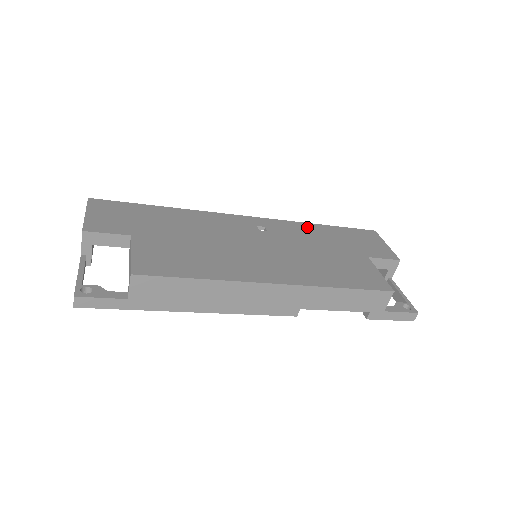
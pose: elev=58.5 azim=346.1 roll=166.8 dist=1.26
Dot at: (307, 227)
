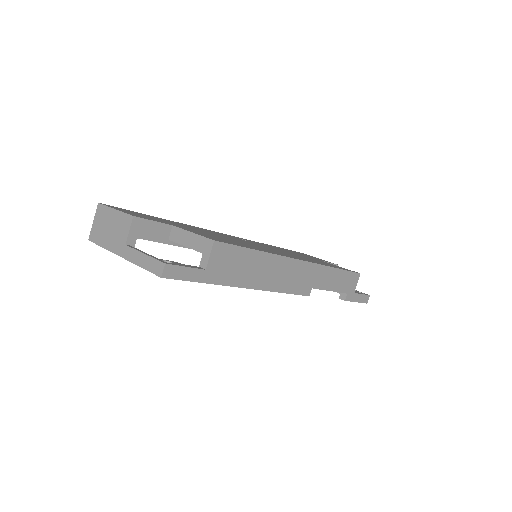
Dot at: occluded
